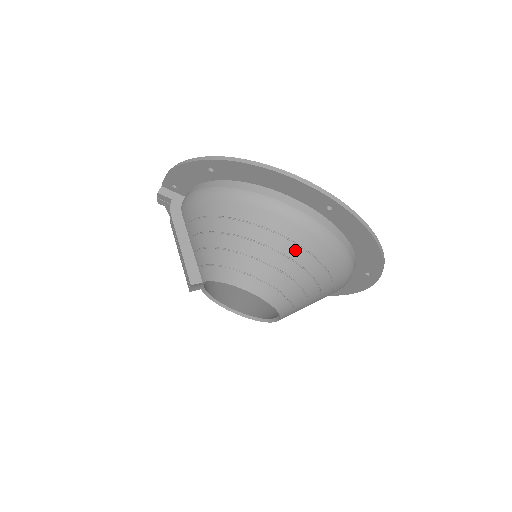
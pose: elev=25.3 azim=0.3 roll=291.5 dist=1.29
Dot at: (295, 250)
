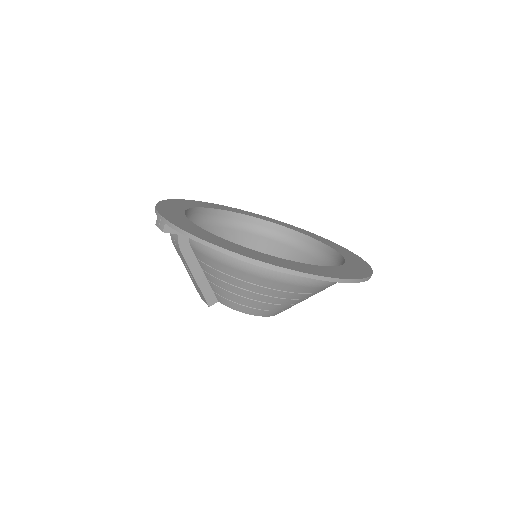
Dot at: (309, 295)
